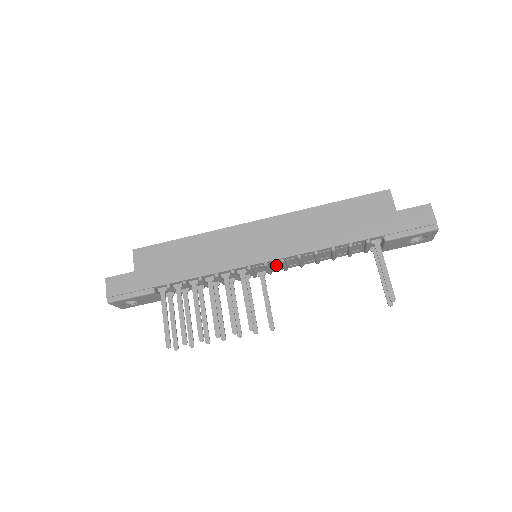
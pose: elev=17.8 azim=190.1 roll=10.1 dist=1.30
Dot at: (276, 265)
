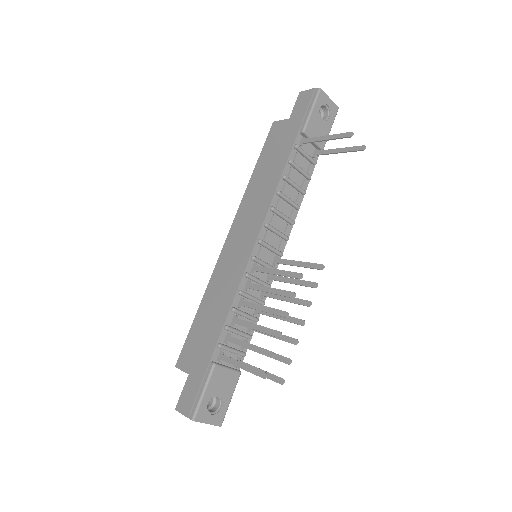
Dot at: (272, 239)
